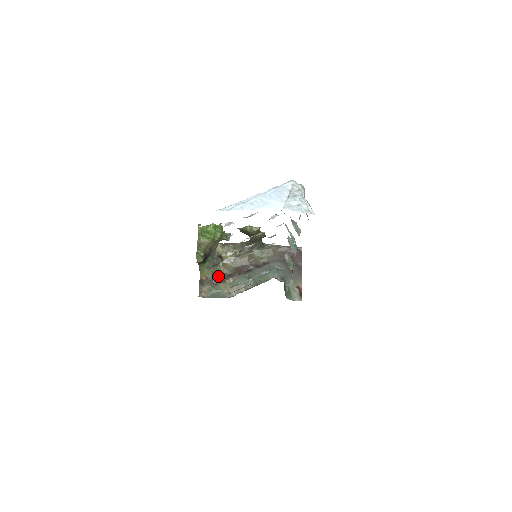
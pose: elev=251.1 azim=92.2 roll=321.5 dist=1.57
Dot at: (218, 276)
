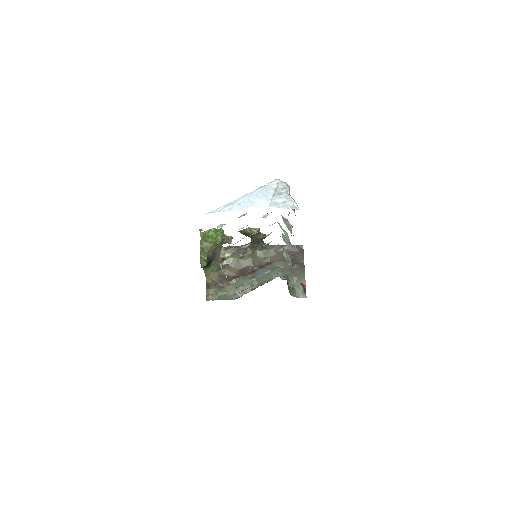
Dot at: (223, 279)
